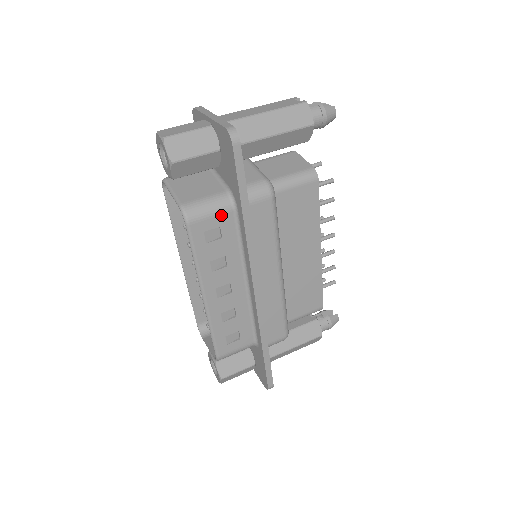
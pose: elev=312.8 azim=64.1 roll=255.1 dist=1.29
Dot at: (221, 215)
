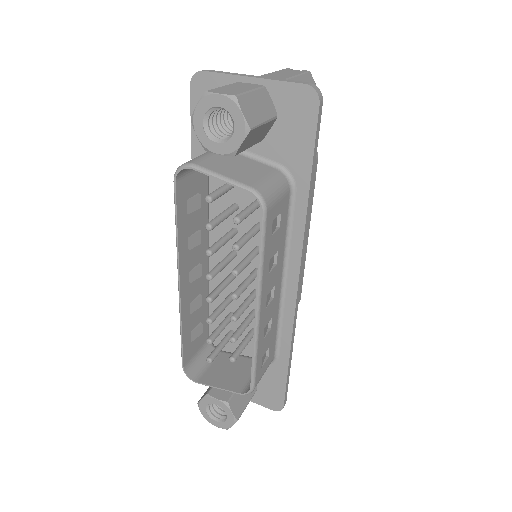
Dot at: (283, 198)
